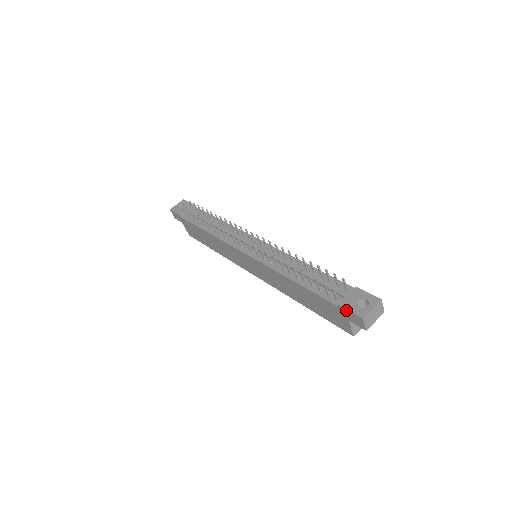
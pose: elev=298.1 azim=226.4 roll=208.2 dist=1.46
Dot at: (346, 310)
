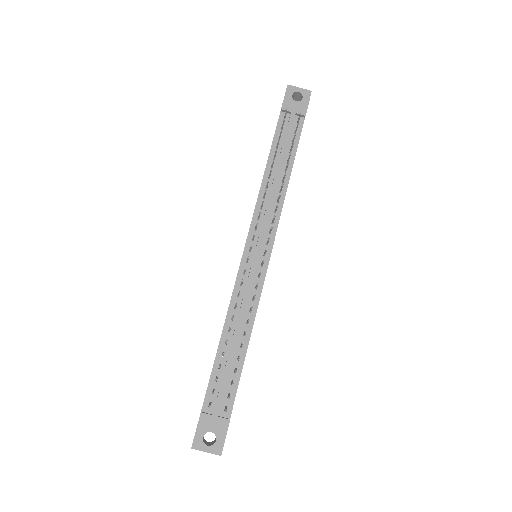
Dot at: (198, 424)
